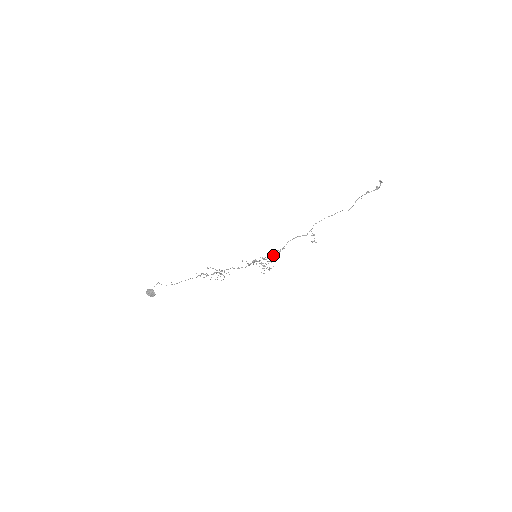
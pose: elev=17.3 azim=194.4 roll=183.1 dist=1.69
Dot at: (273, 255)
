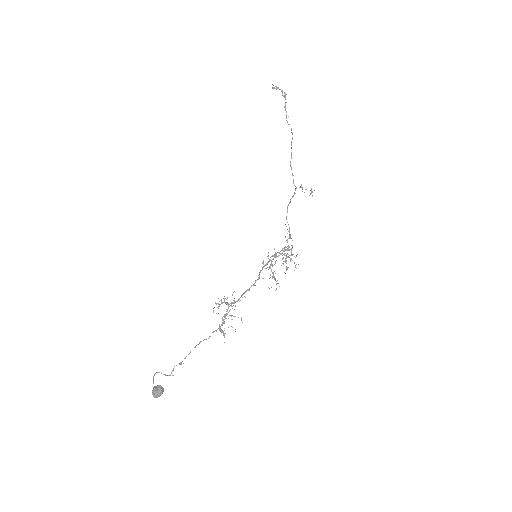
Dot at: occluded
